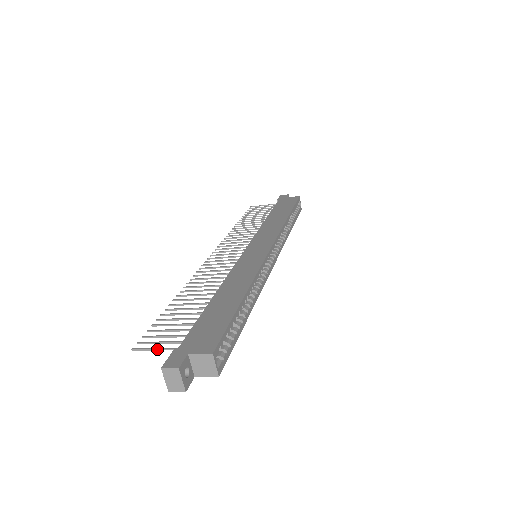
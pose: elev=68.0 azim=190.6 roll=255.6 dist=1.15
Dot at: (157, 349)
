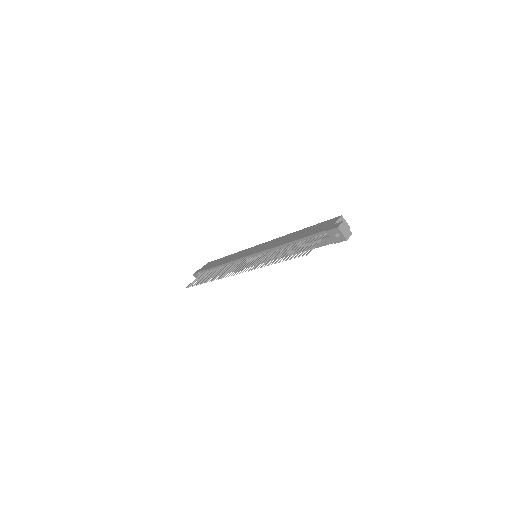
Dot at: (316, 244)
